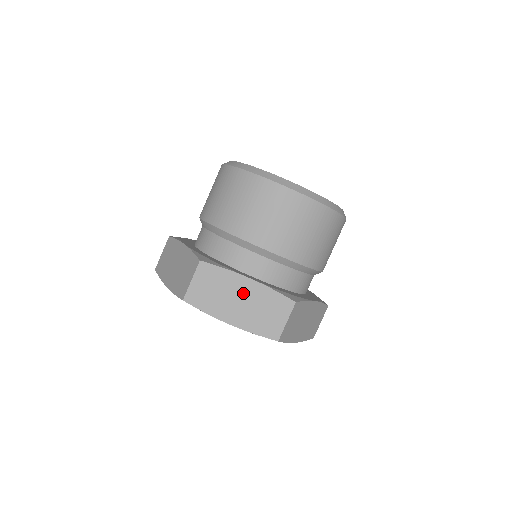
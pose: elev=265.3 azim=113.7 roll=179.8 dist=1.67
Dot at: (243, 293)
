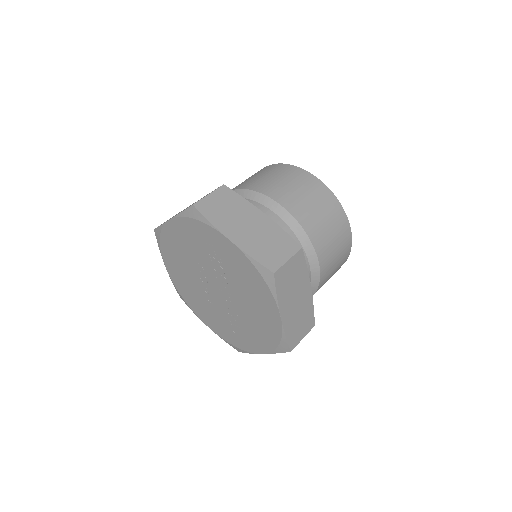
Dot at: (302, 296)
